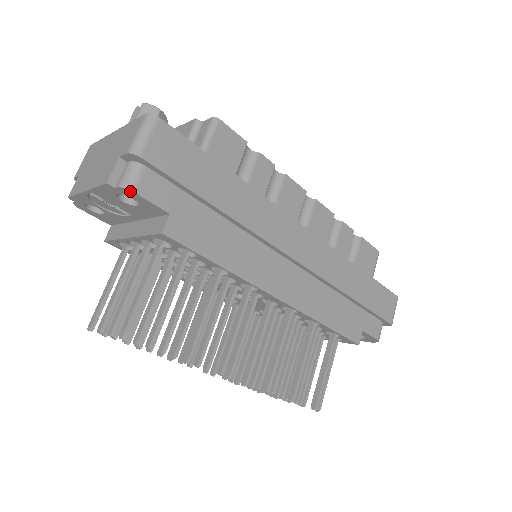
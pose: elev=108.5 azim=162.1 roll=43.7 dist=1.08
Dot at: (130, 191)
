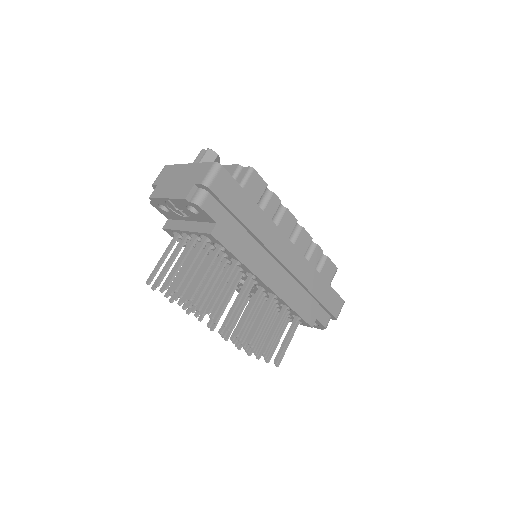
Dot at: (198, 206)
